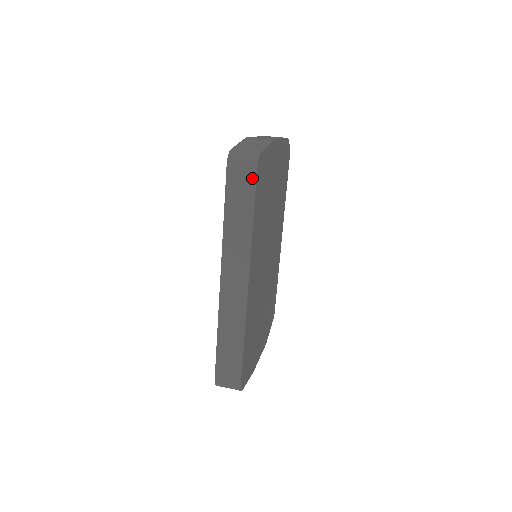
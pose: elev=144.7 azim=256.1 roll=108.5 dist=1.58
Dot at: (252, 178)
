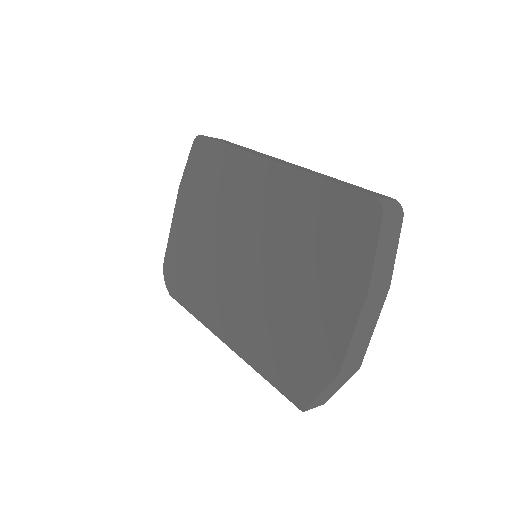
Dot at: occluded
